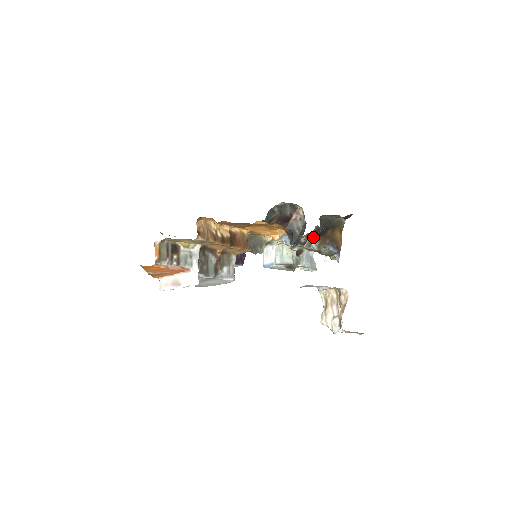
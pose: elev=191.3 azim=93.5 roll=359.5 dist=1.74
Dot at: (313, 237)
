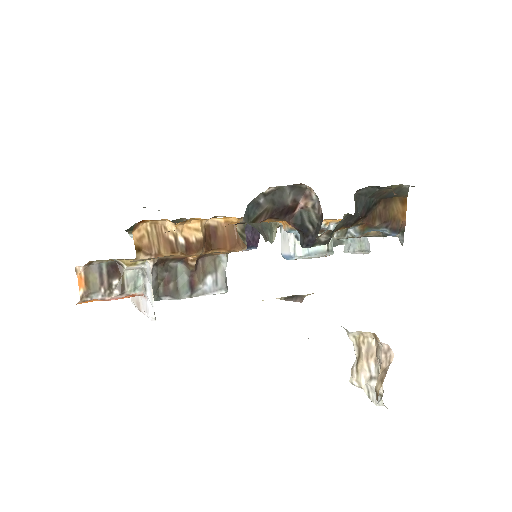
Dot at: (346, 225)
